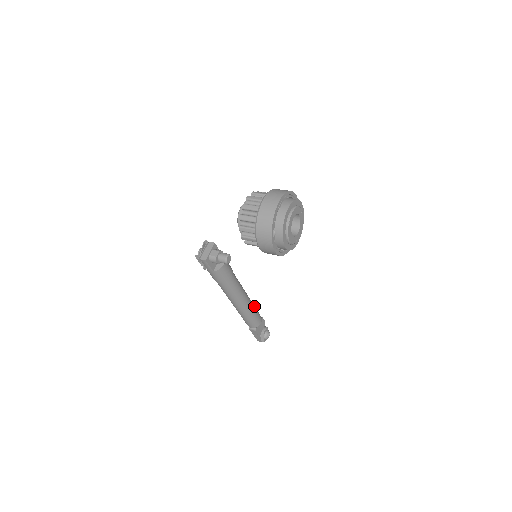
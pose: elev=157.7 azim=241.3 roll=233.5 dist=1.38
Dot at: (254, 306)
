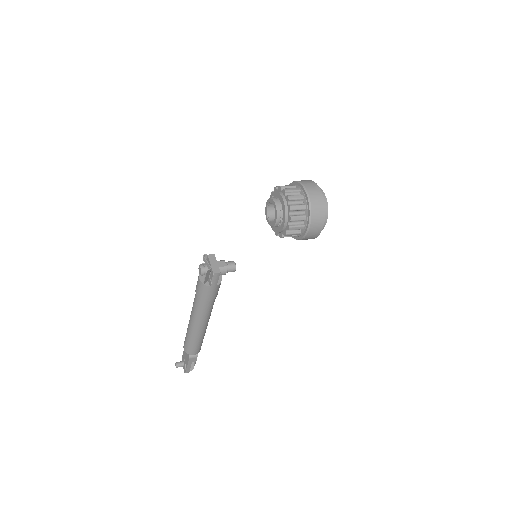
Dot at: occluded
